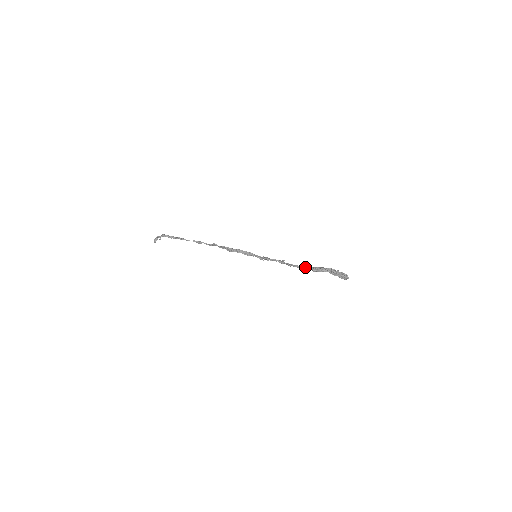
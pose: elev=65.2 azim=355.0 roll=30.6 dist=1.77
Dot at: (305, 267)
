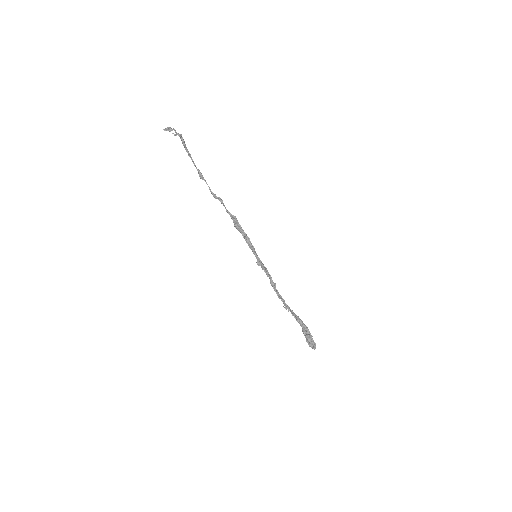
Dot at: occluded
